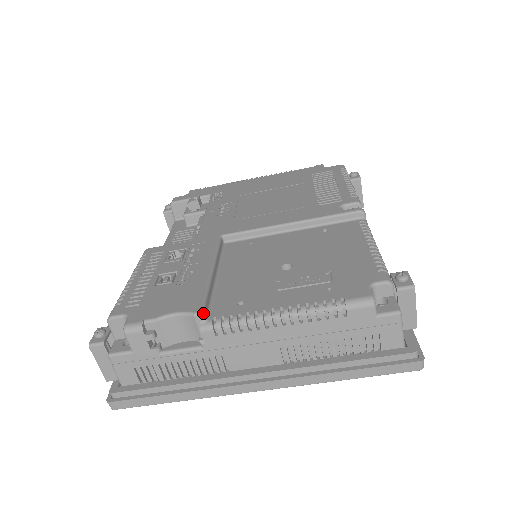
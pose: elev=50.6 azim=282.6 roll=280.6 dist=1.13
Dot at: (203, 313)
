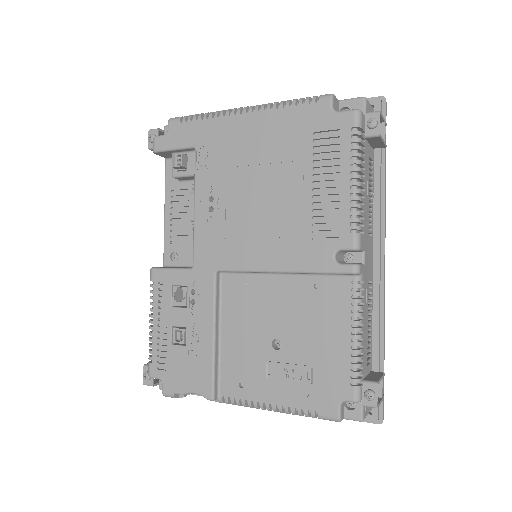
Dot at: (214, 399)
